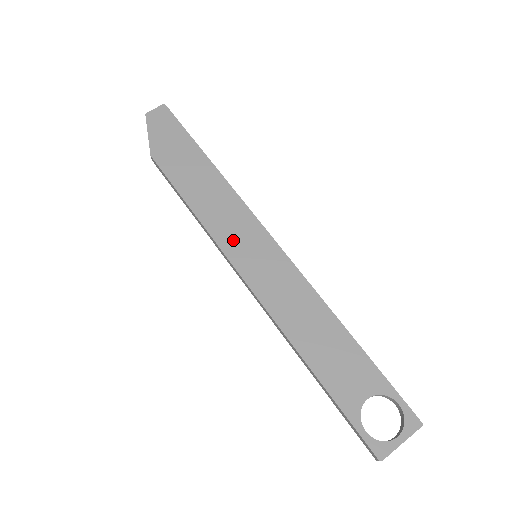
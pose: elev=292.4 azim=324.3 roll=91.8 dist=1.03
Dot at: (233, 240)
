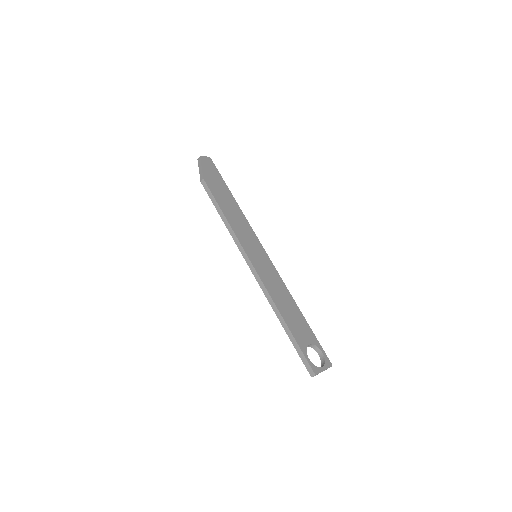
Dot at: (246, 242)
